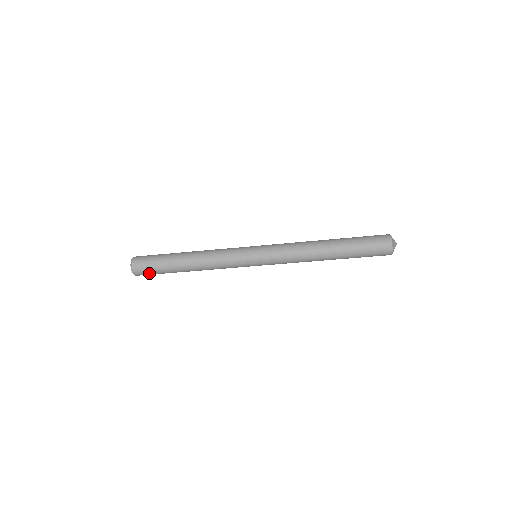
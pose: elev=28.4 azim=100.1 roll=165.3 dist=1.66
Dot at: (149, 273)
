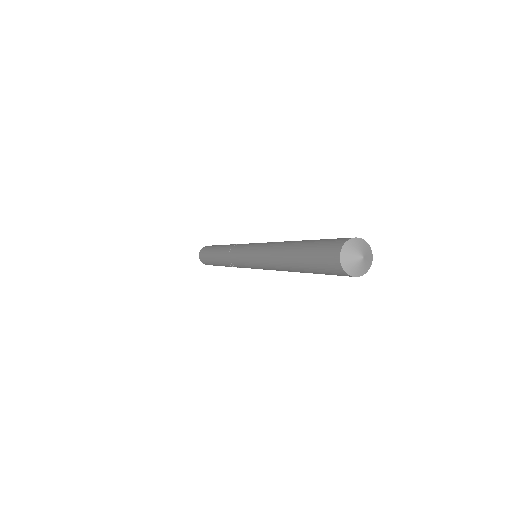
Dot at: occluded
